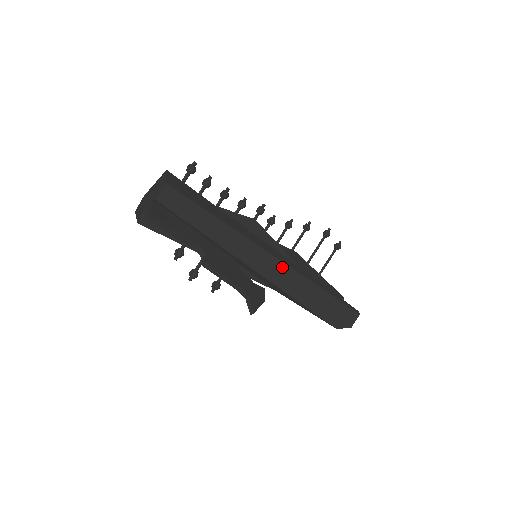
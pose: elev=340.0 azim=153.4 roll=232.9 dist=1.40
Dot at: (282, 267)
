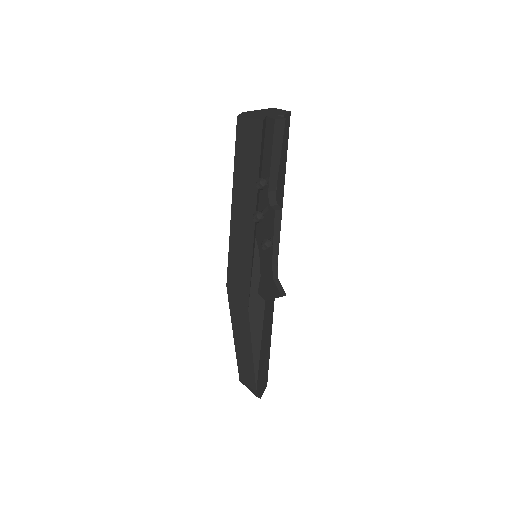
Dot at: occluded
